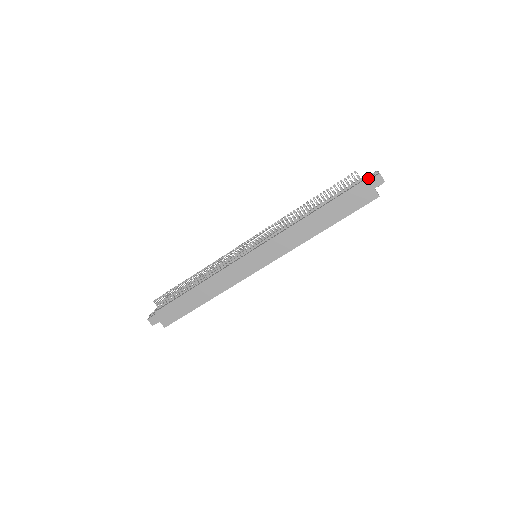
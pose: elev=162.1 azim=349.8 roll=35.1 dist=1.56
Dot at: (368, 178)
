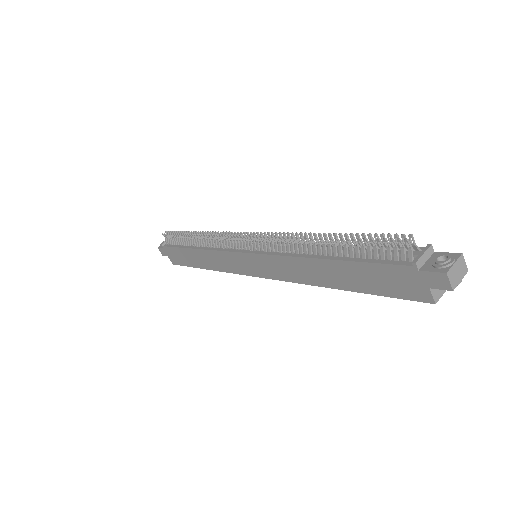
Dot at: (432, 258)
